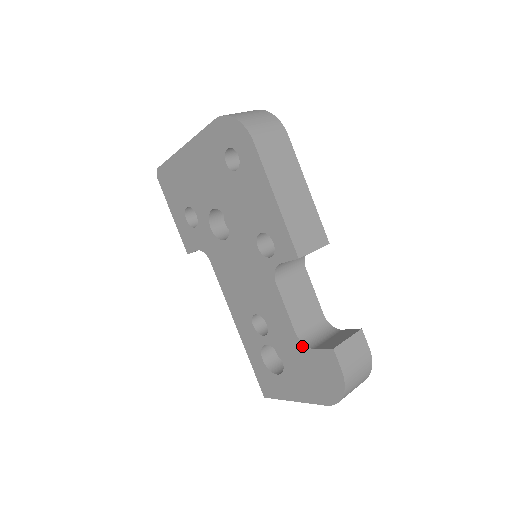
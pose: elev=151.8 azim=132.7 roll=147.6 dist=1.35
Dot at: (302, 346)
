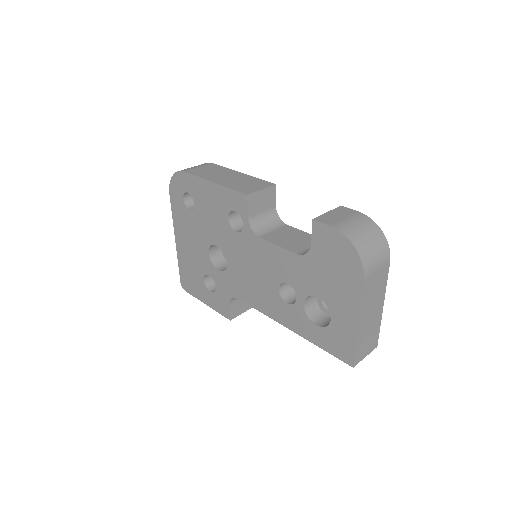
Dot at: (308, 257)
